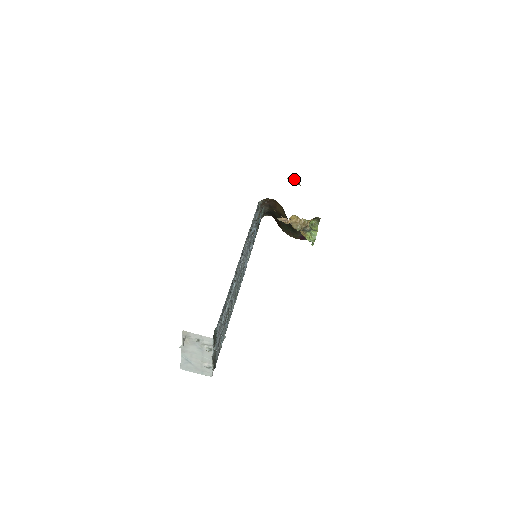
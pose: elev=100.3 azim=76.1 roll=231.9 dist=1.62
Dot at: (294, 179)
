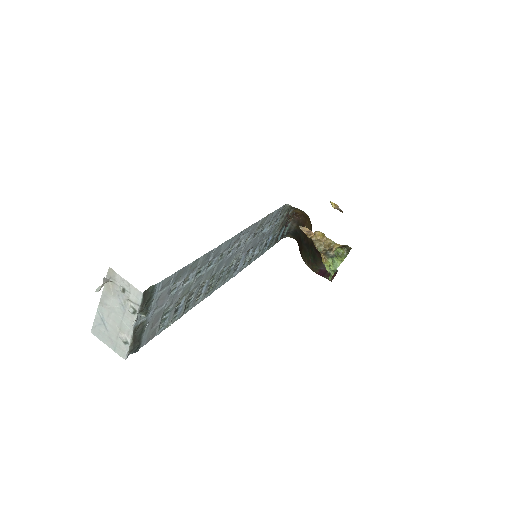
Dot at: occluded
